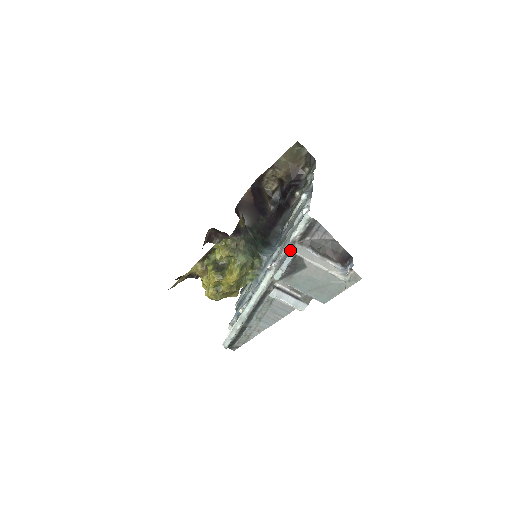
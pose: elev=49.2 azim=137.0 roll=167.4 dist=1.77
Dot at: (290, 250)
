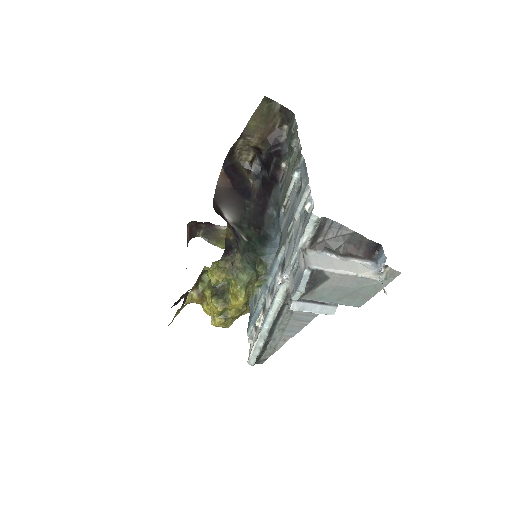
Dot at: (304, 266)
